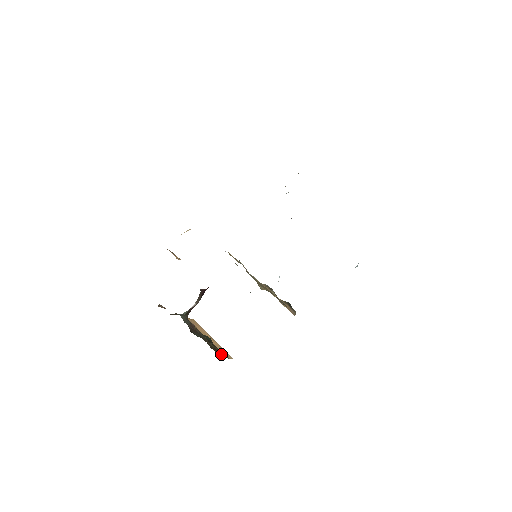
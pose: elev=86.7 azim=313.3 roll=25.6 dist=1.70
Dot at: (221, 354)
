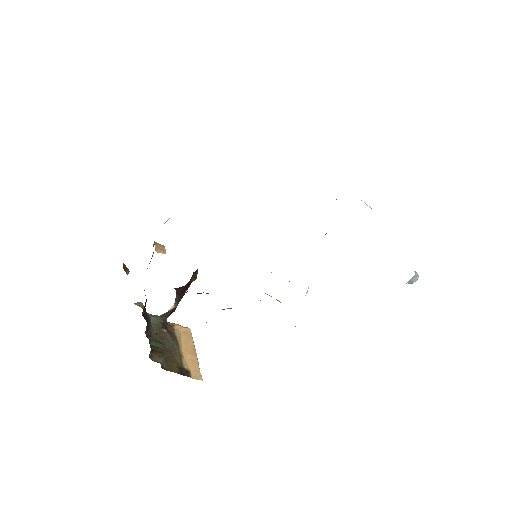
Dot at: (178, 369)
